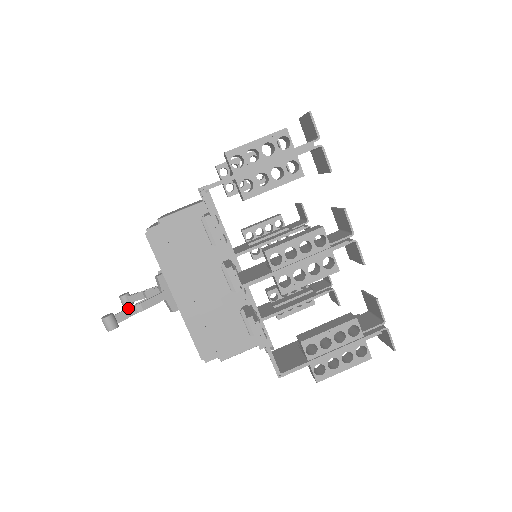
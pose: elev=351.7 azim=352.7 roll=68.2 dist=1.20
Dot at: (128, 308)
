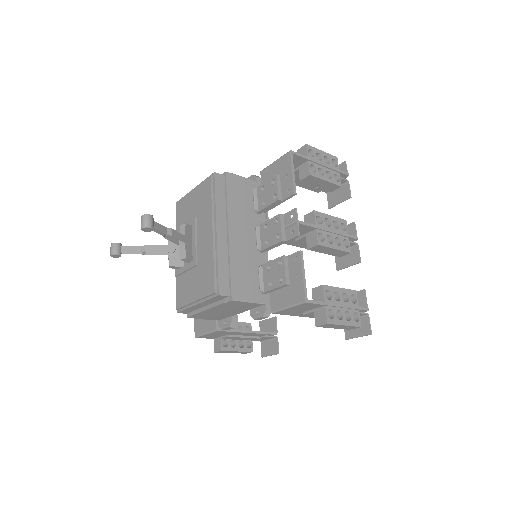
Dot at: (161, 225)
